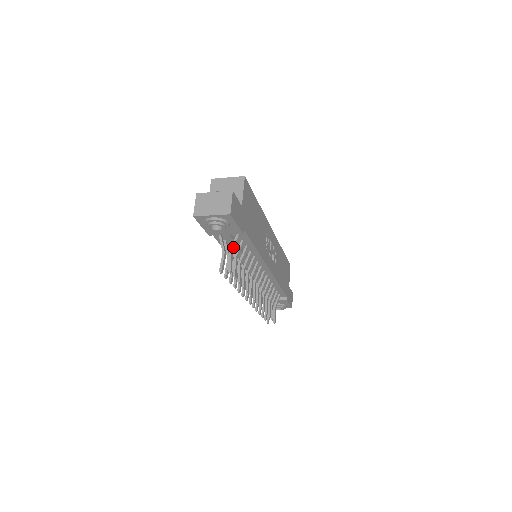
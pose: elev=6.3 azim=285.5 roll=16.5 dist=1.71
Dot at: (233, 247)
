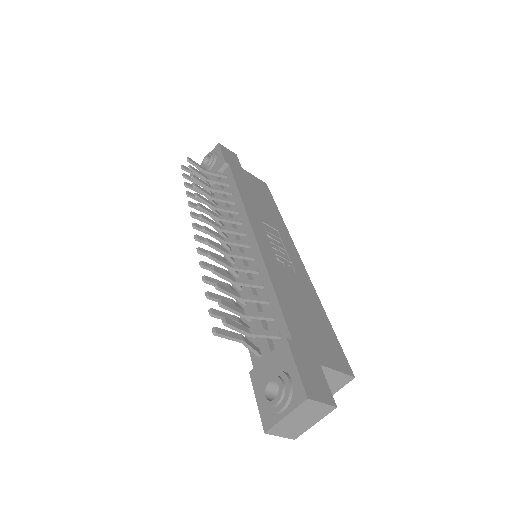
Dot at: (211, 171)
